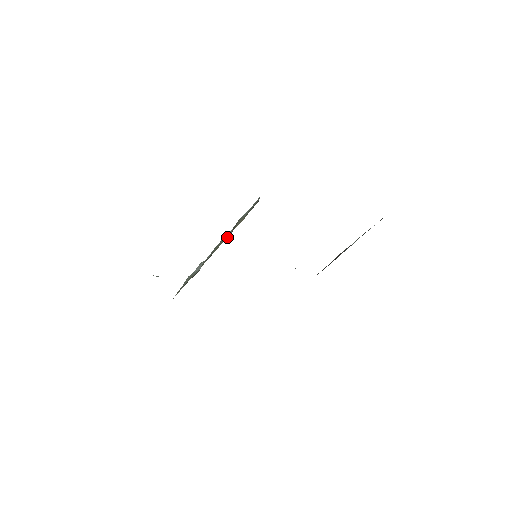
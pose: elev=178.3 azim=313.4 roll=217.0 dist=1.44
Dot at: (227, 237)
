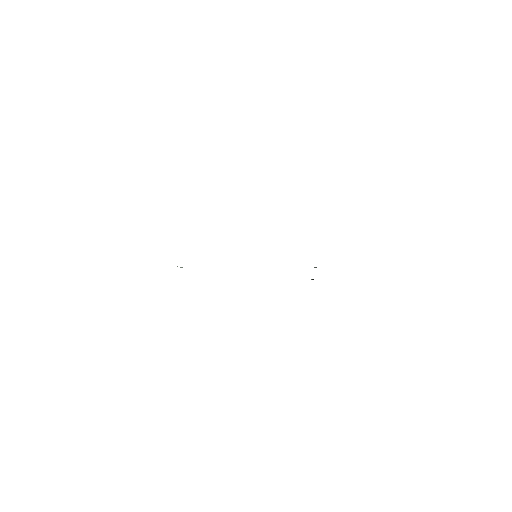
Dot at: occluded
